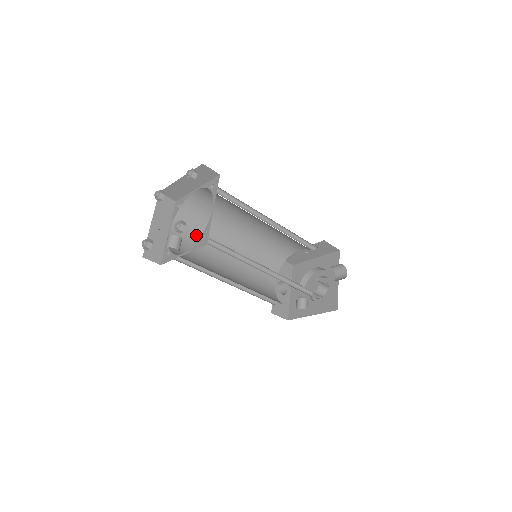
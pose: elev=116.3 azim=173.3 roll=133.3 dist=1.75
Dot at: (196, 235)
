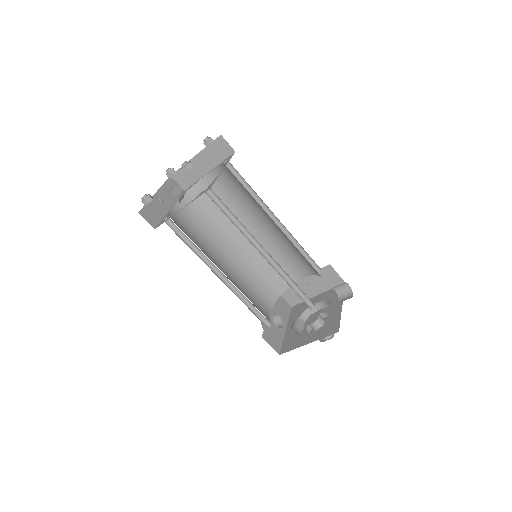
Dot at: (197, 225)
